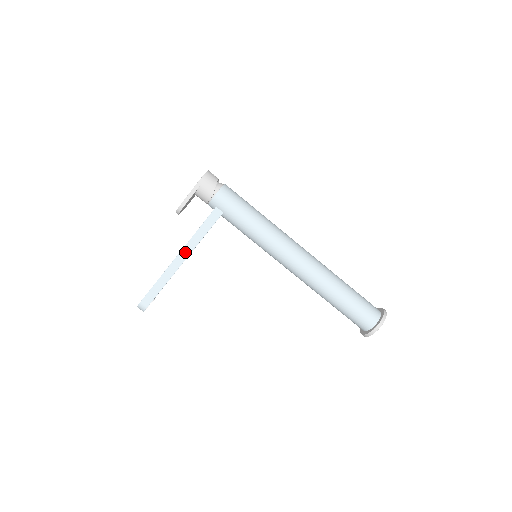
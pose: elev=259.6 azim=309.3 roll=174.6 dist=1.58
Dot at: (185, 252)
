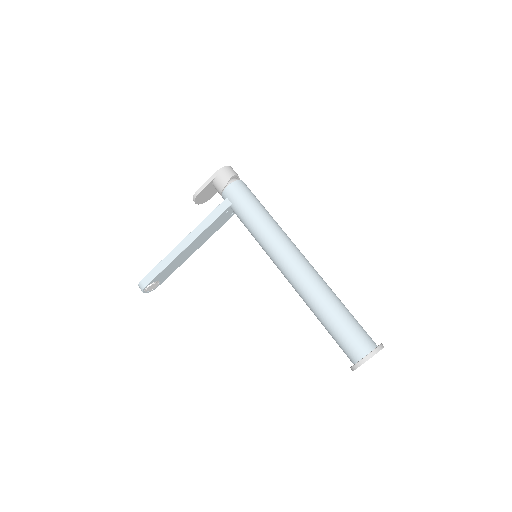
Dot at: (190, 237)
